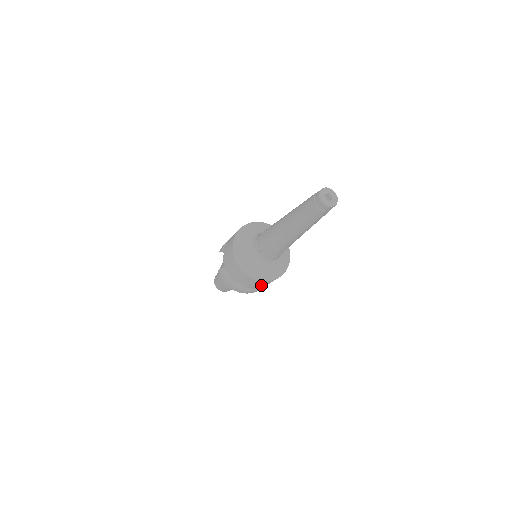
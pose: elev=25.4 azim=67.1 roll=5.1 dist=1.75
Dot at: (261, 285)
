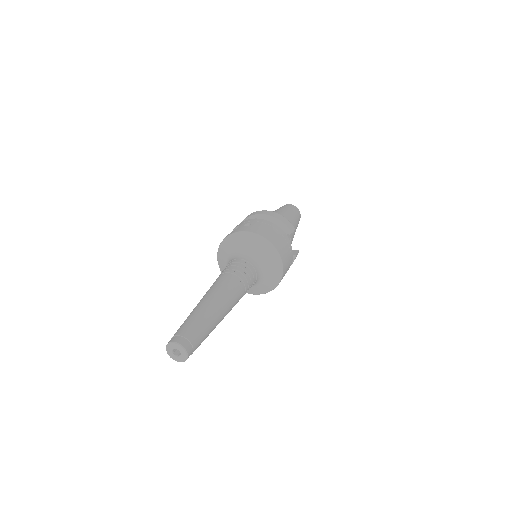
Dot at: occluded
